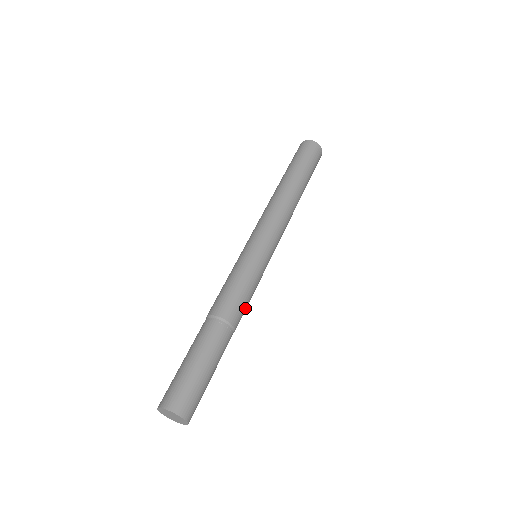
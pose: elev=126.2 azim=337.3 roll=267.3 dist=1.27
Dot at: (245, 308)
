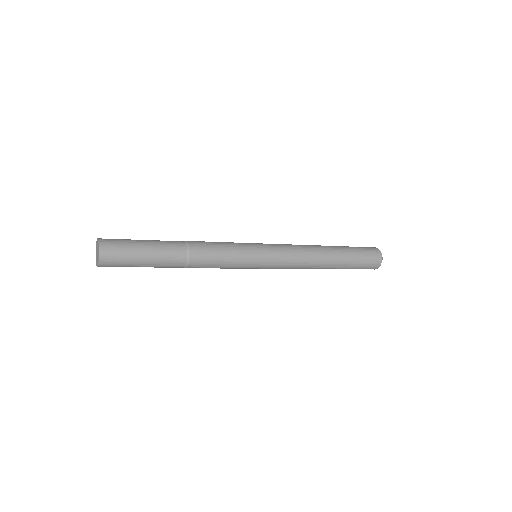
Dot at: (211, 252)
